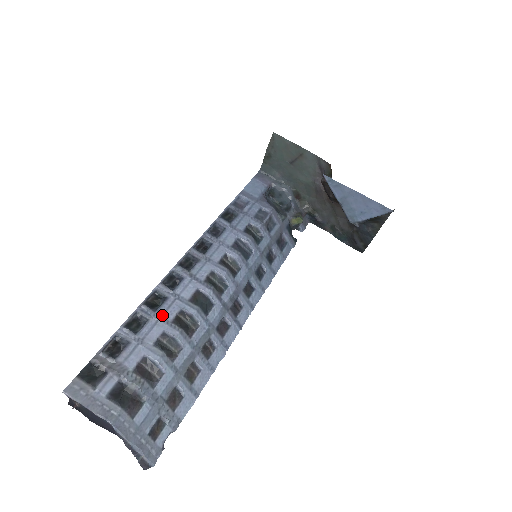
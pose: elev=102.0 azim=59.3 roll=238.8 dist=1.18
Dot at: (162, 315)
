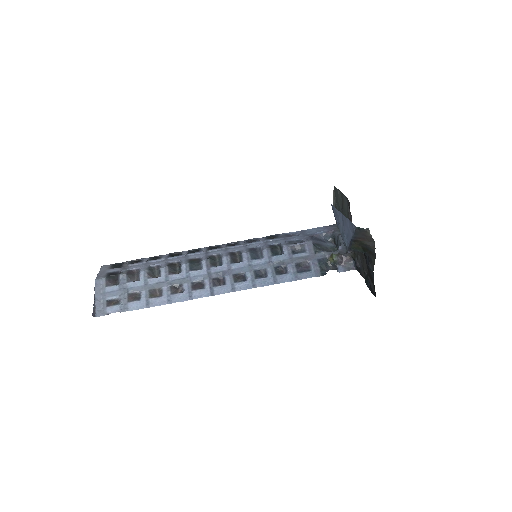
Dot at: (169, 260)
